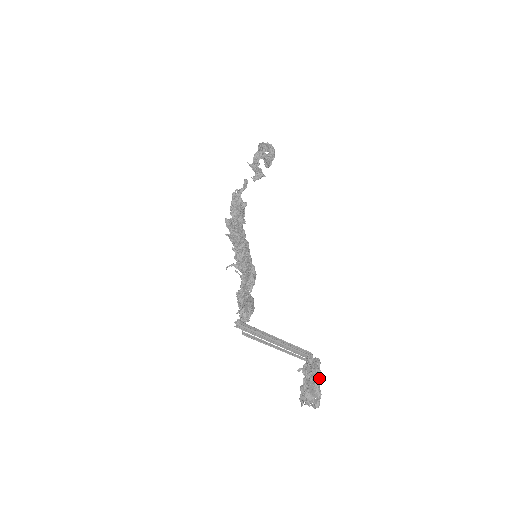
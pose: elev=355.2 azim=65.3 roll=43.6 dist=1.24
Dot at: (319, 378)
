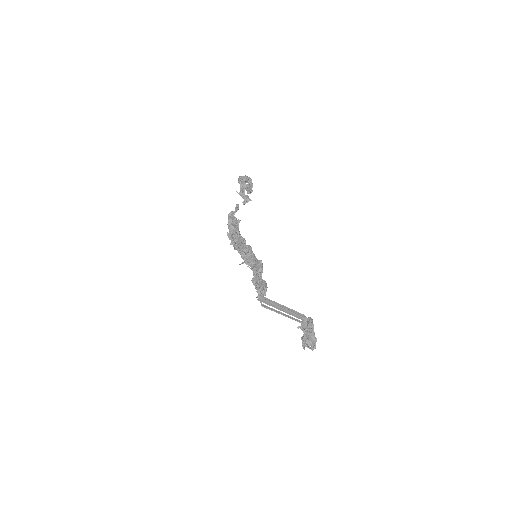
Dot at: (313, 329)
